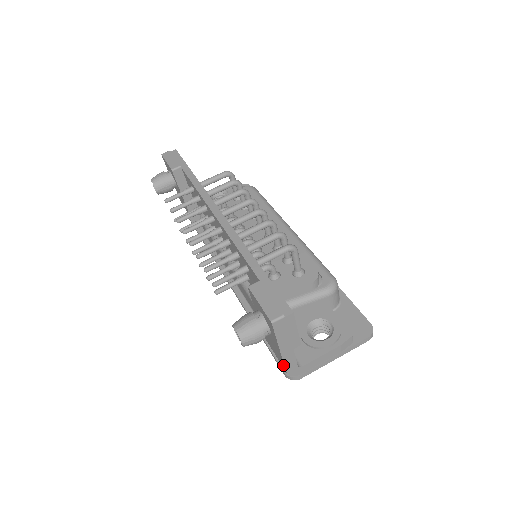
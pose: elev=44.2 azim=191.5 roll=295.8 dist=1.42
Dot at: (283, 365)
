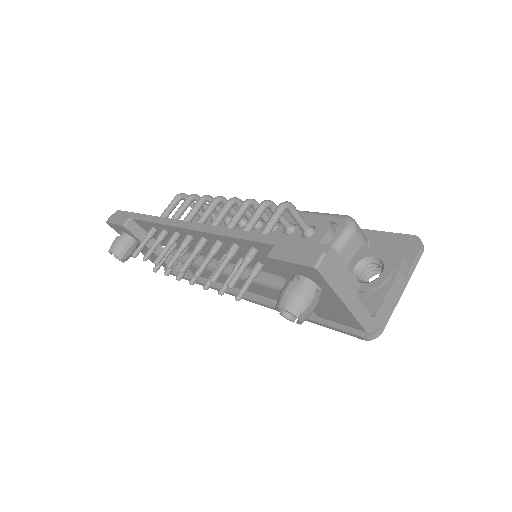
Dot at: (356, 323)
